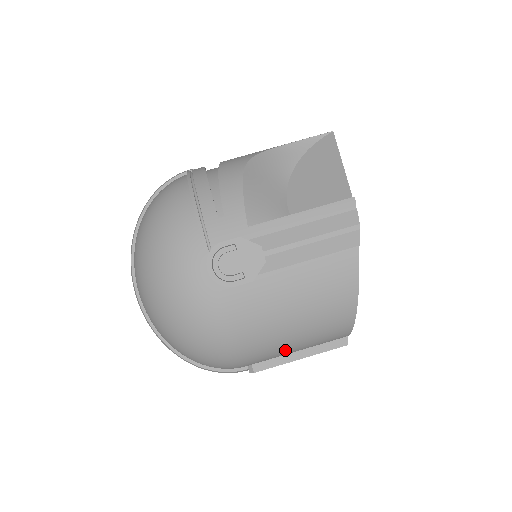
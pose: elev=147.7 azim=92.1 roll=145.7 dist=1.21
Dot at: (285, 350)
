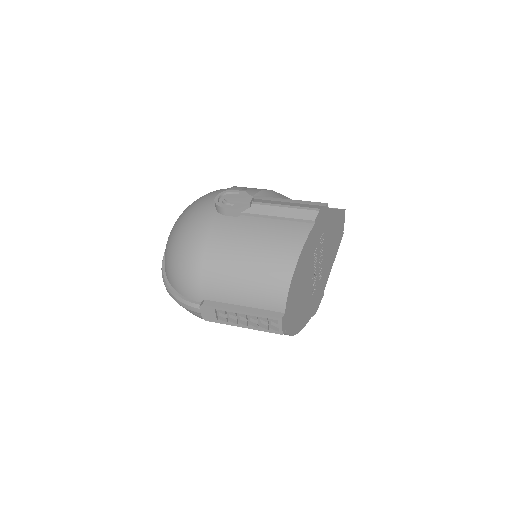
Dot at: (232, 287)
